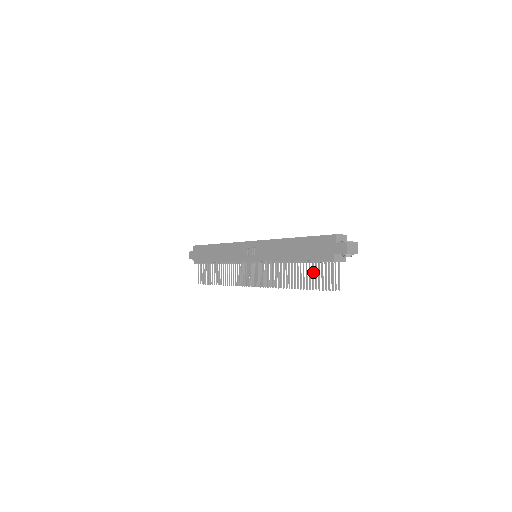
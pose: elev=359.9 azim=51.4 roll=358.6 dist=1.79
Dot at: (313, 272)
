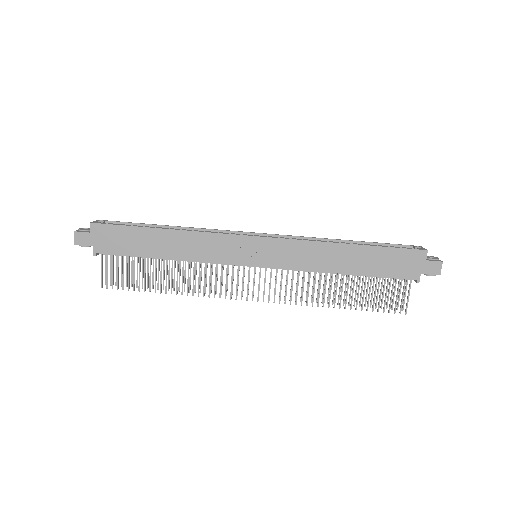
Dot at: occluded
